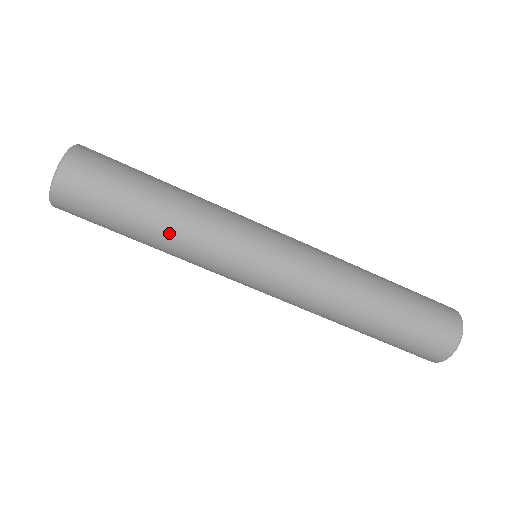
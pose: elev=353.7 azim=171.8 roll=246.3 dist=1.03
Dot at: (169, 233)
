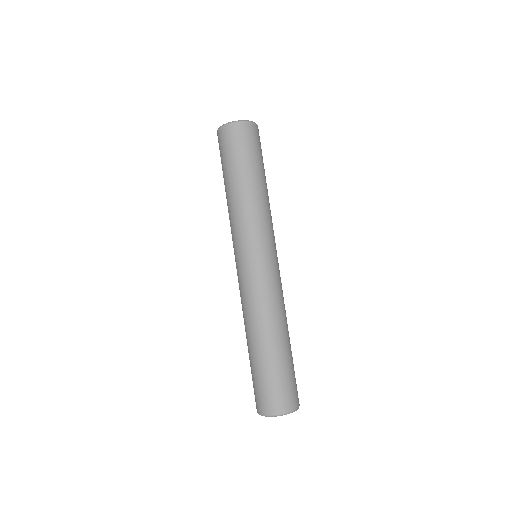
Dot at: (245, 195)
